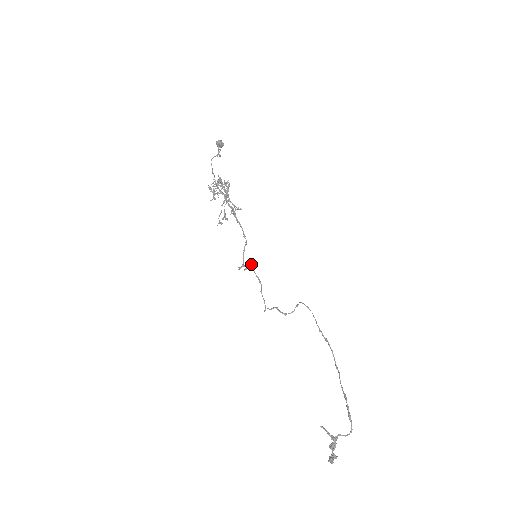
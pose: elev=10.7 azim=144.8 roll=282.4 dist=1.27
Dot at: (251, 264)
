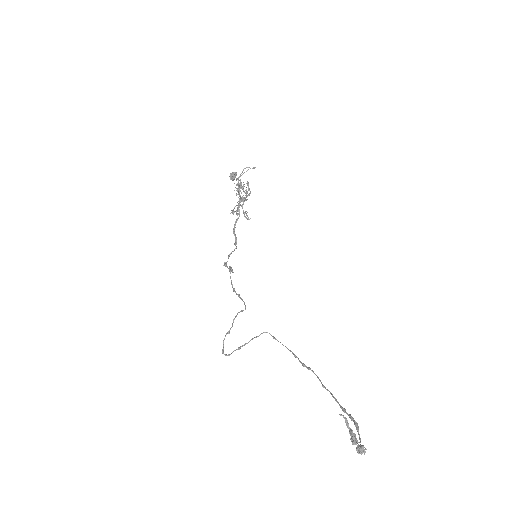
Dot at: (231, 270)
